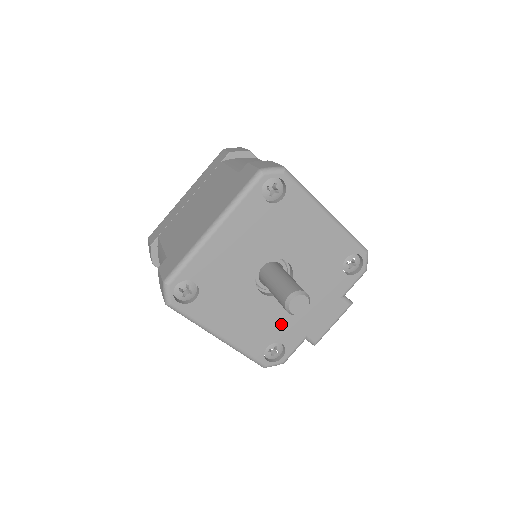
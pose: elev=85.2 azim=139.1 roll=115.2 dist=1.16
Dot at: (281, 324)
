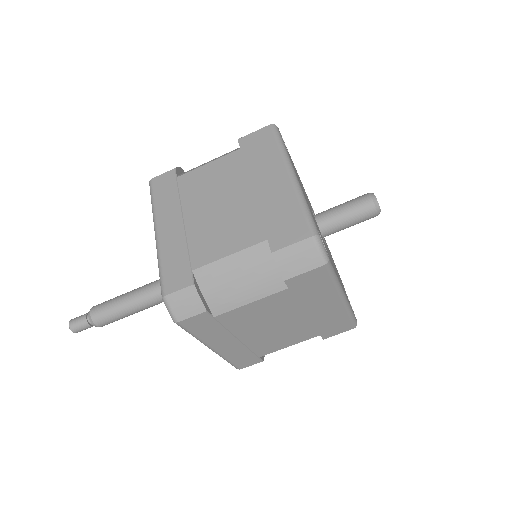
Dot at: occluded
